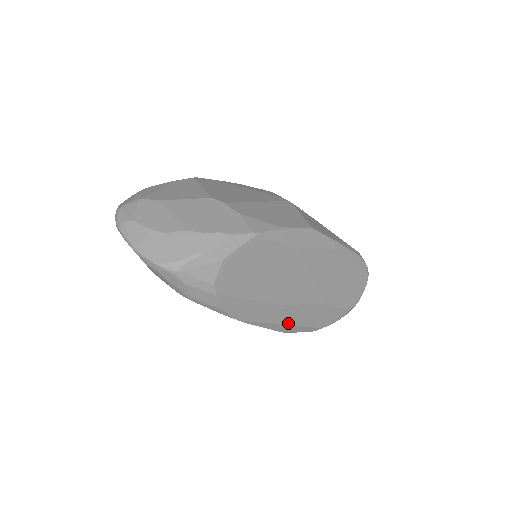
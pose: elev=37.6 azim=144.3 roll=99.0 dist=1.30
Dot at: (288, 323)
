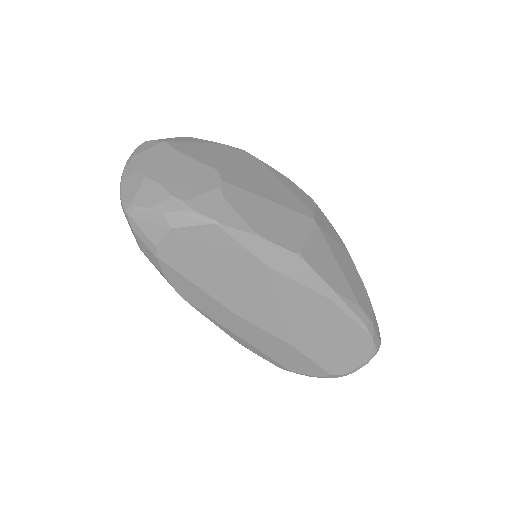
Dot at: (244, 338)
